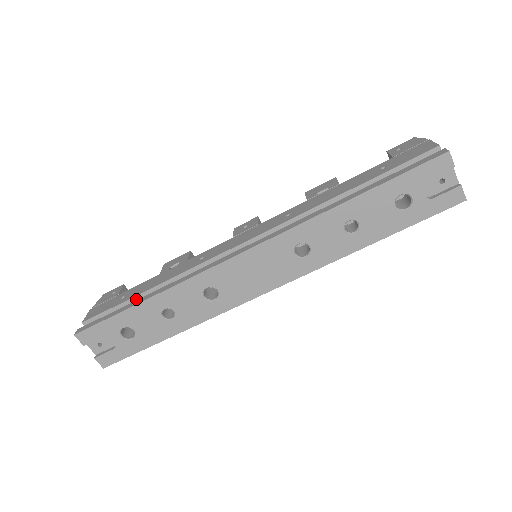
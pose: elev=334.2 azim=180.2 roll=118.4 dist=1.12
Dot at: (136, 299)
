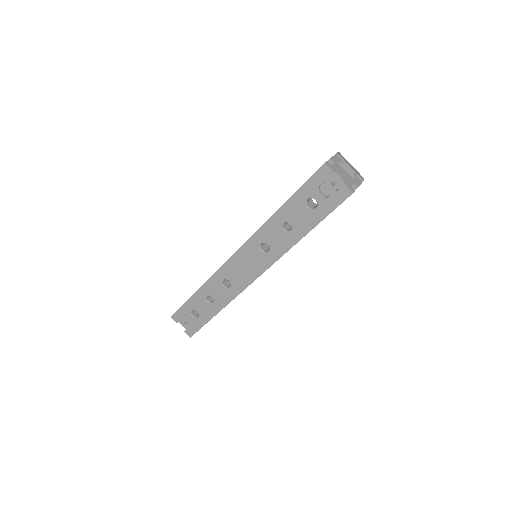
Dot at: occluded
